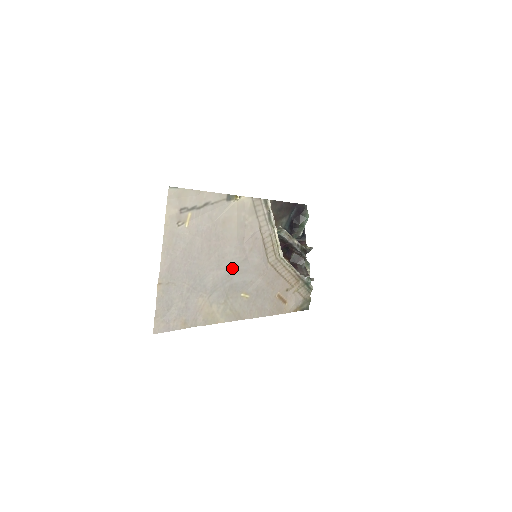
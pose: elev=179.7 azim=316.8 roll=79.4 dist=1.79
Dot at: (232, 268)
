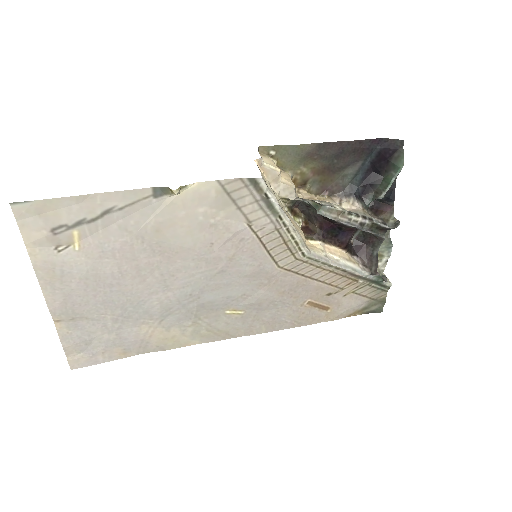
Dot at: (197, 285)
